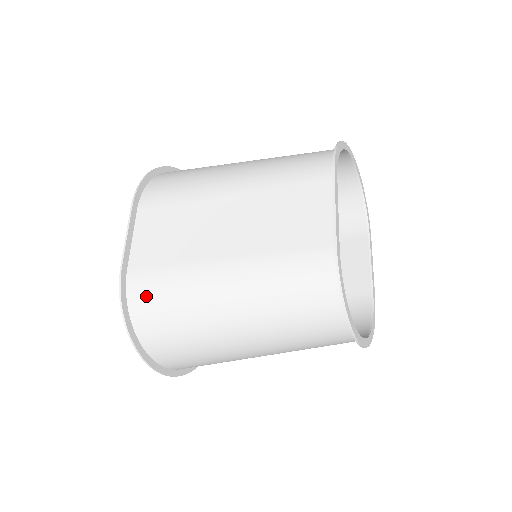
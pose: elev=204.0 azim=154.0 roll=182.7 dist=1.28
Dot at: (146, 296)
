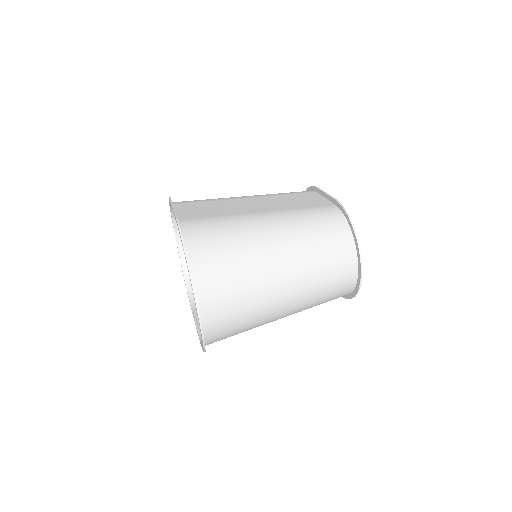
Dot at: (200, 230)
